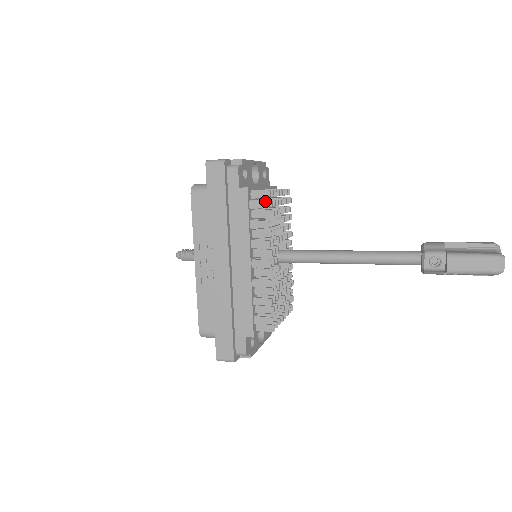
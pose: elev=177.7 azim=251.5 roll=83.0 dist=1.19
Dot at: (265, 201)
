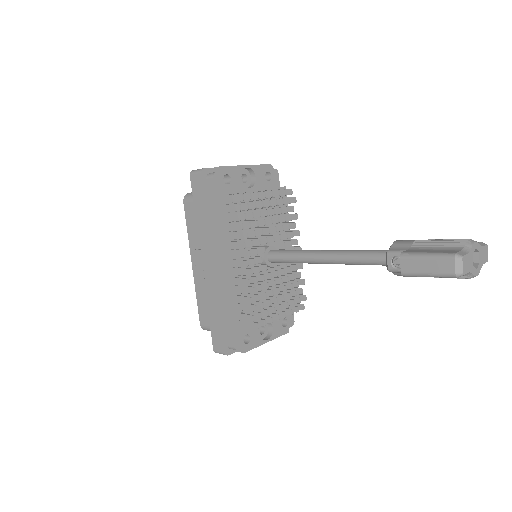
Dot at: (237, 205)
